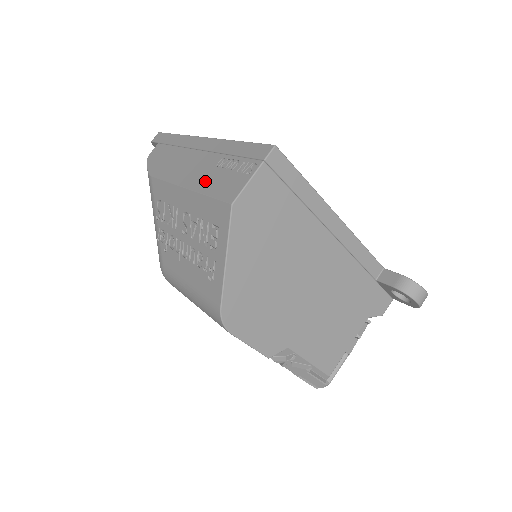
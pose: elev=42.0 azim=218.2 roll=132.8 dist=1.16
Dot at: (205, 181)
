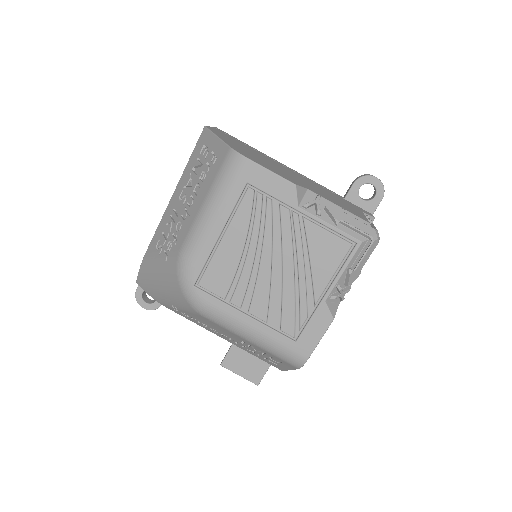
Dot at: occluded
